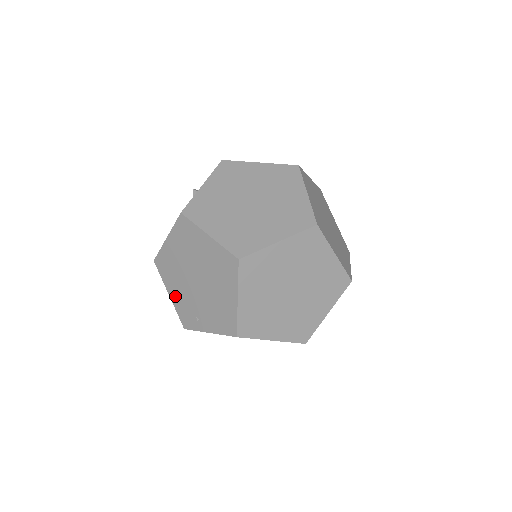
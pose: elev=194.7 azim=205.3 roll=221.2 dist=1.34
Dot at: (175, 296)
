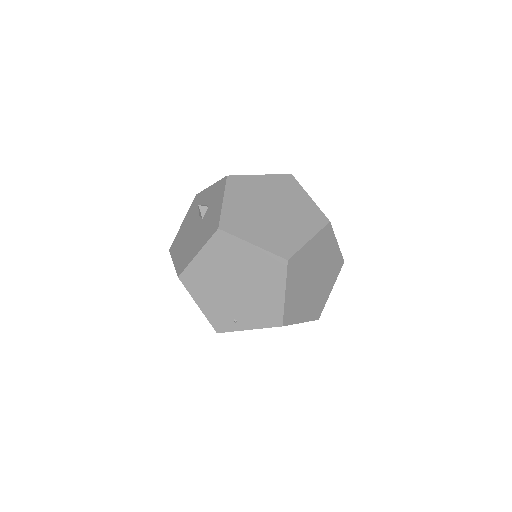
Dot at: (206, 305)
